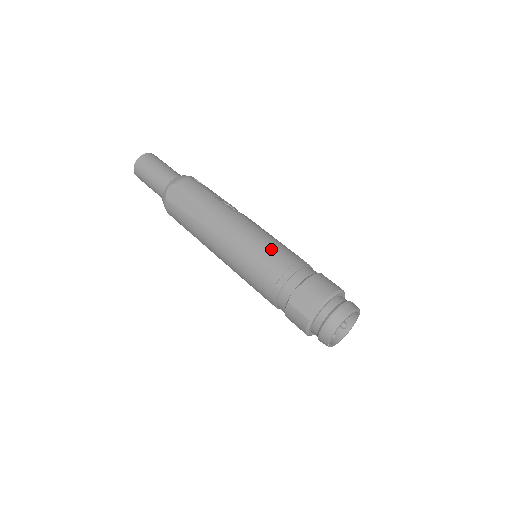
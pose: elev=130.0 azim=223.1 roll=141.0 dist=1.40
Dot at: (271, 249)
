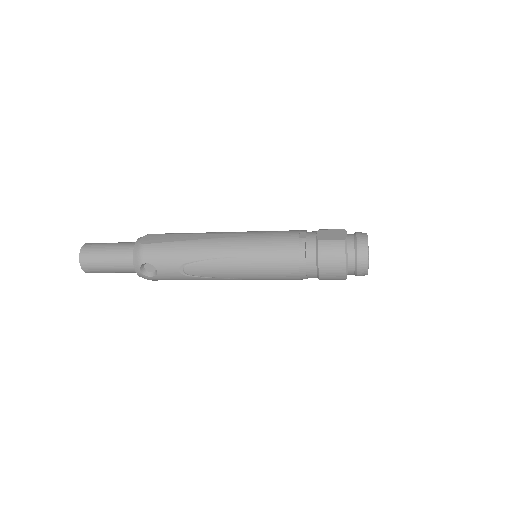
Dot at: occluded
